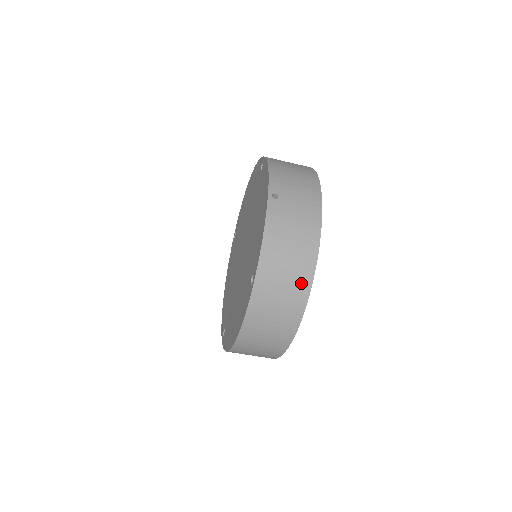
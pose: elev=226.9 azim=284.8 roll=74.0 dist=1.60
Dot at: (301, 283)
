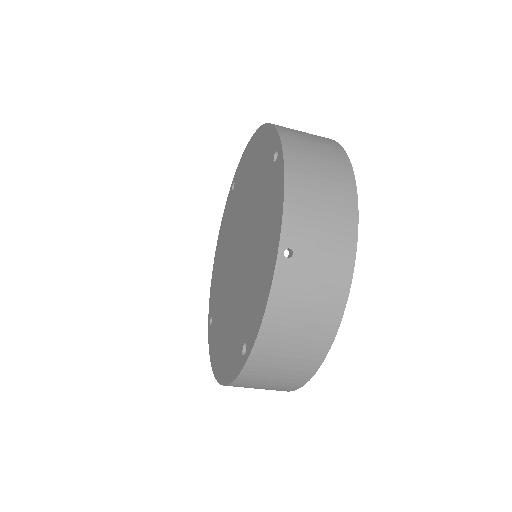
Dot at: (307, 363)
